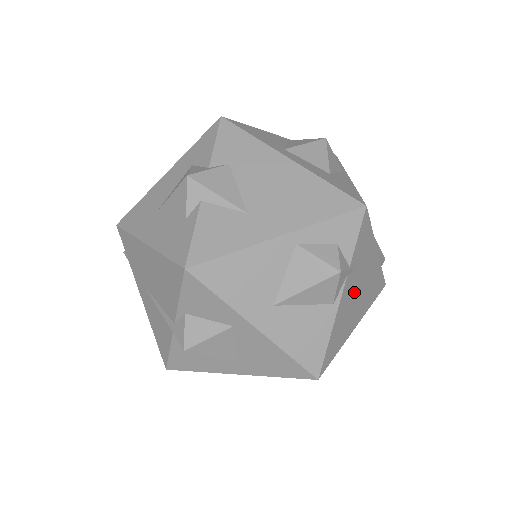
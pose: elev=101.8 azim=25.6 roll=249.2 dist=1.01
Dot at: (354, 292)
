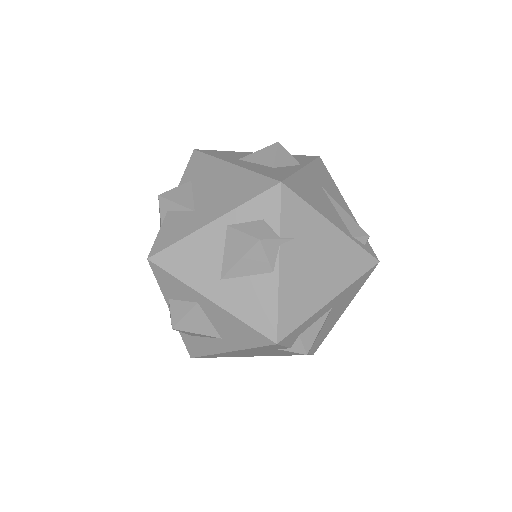
Dot at: (305, 263)
